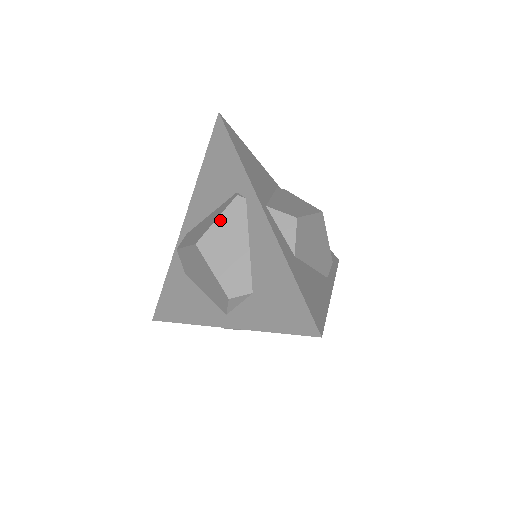
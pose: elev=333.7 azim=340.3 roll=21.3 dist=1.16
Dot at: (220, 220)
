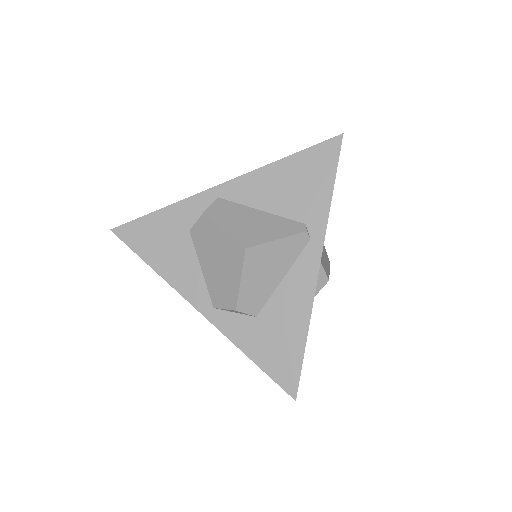
Dot at: (279, 242)
